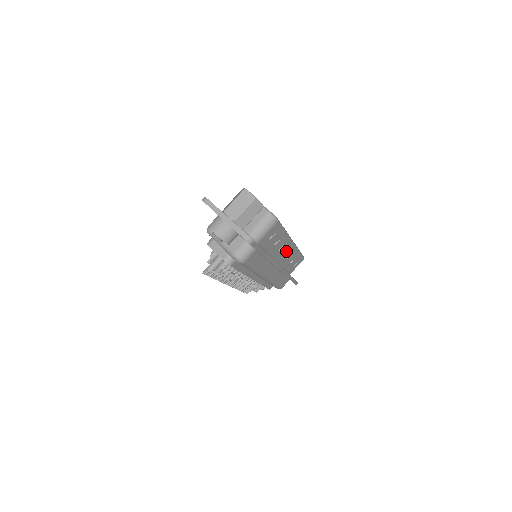
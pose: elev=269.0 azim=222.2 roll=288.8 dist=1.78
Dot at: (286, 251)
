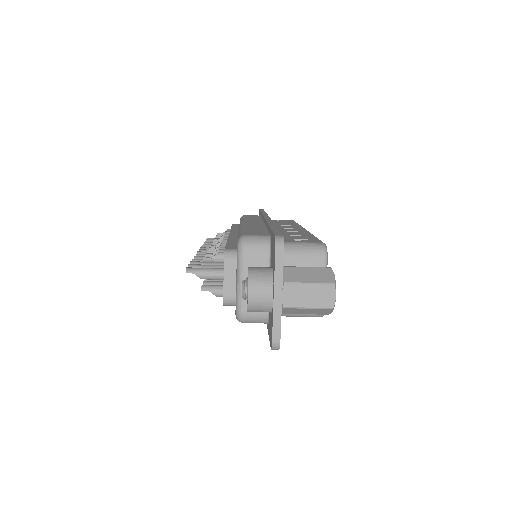
Dot at: occluded
